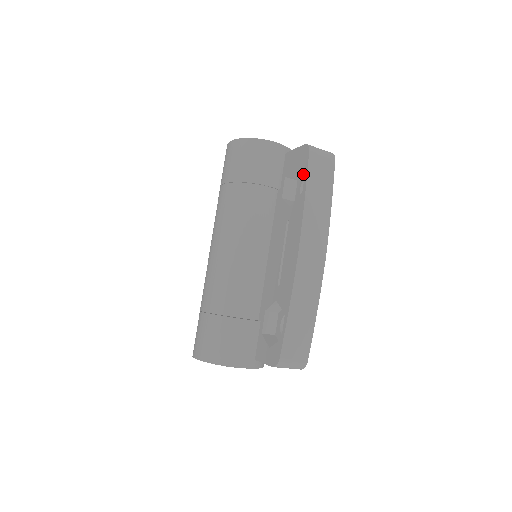
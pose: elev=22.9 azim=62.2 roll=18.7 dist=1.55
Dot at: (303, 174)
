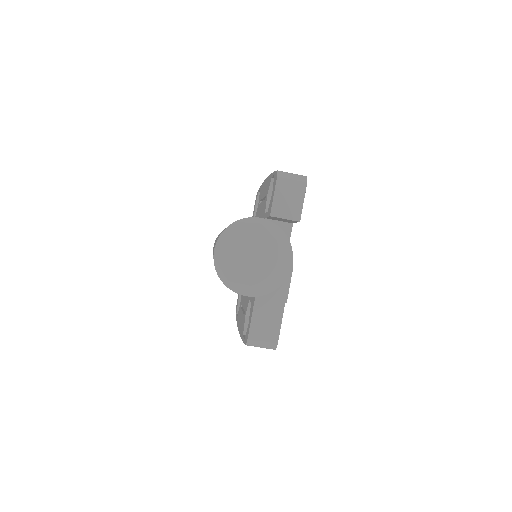
Dot at: occluded
